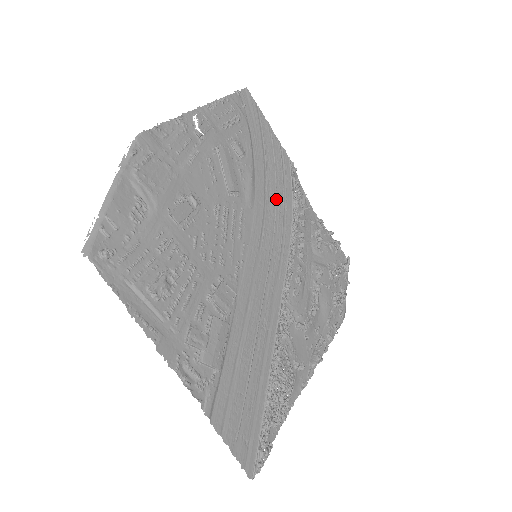
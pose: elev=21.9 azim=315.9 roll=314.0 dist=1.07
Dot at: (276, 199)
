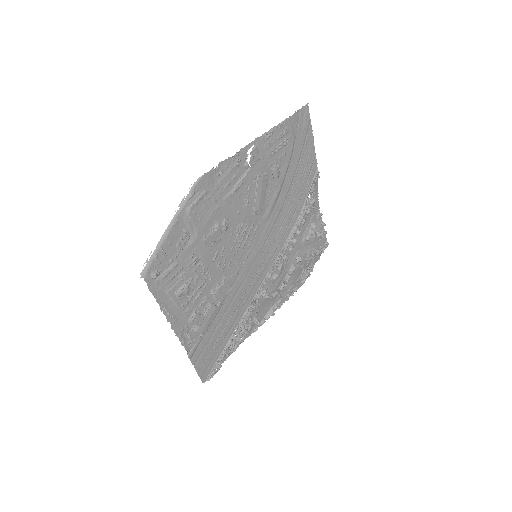
Dot at: (290, 208)
